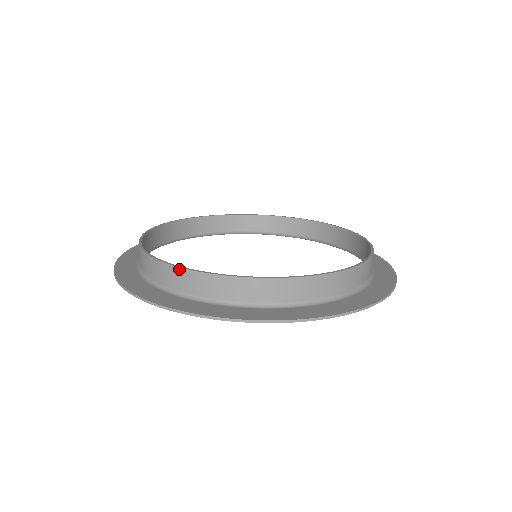
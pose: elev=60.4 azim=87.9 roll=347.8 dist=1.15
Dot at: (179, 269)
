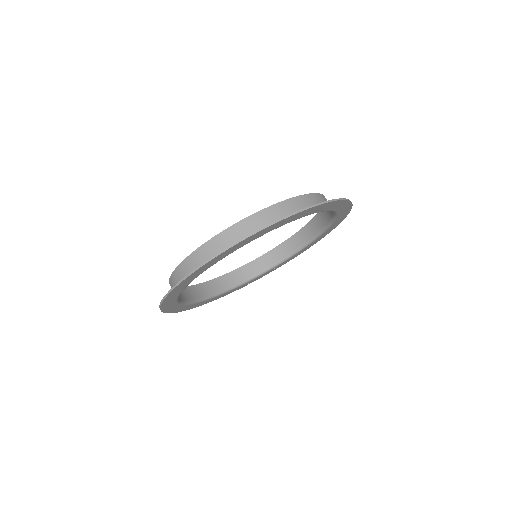
Dot at: (188, 258)
